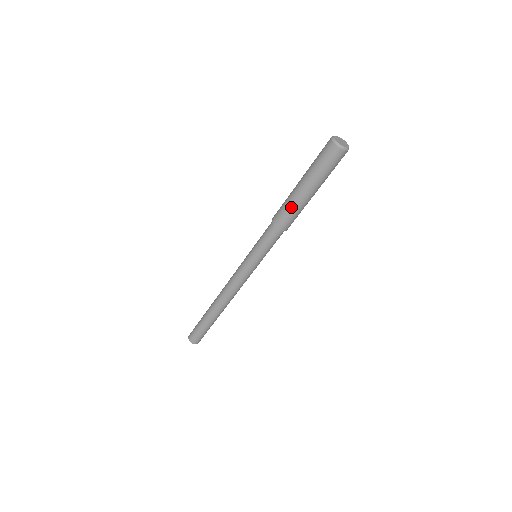
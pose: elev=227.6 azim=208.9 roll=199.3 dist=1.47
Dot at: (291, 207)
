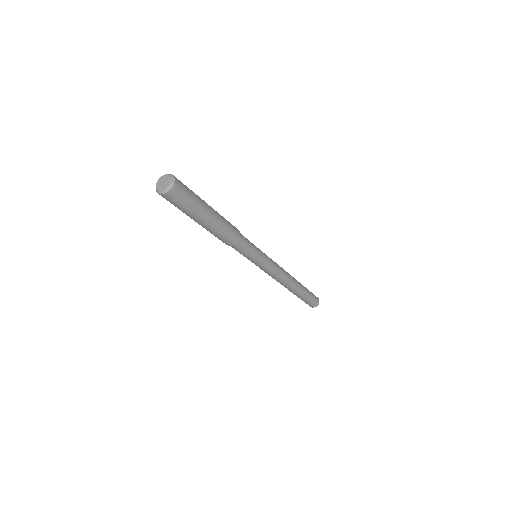
Dot at: occluded
